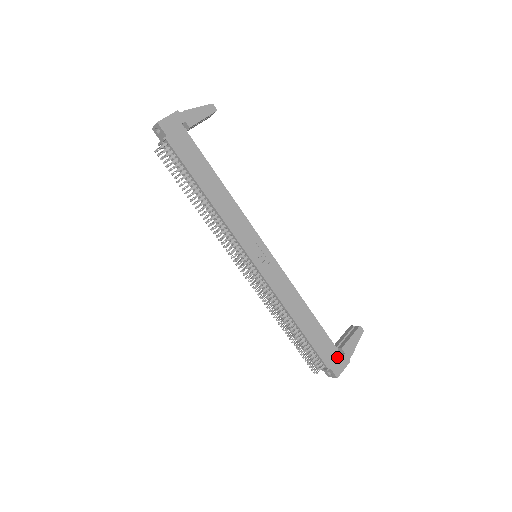
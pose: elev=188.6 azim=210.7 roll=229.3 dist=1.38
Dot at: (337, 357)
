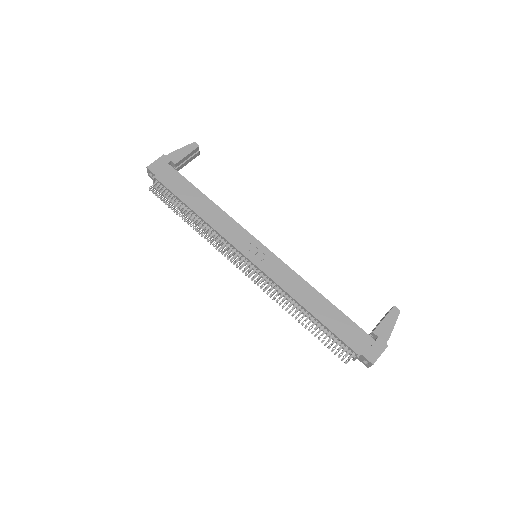
Dot at: (368, 342)
